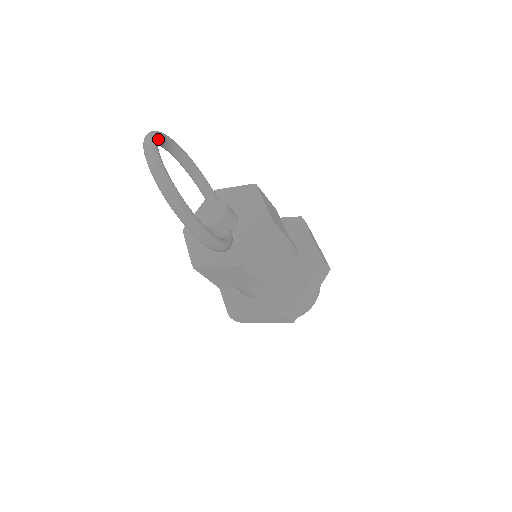
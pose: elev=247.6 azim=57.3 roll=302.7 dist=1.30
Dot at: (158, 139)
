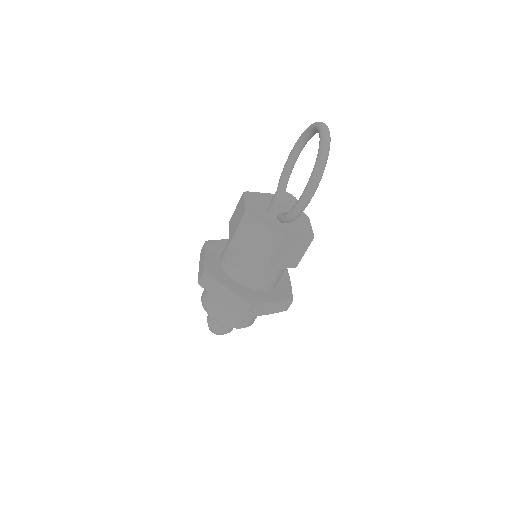
Dot at: occluded
